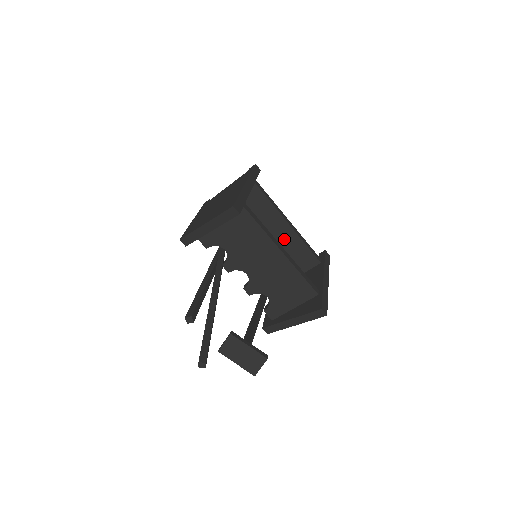
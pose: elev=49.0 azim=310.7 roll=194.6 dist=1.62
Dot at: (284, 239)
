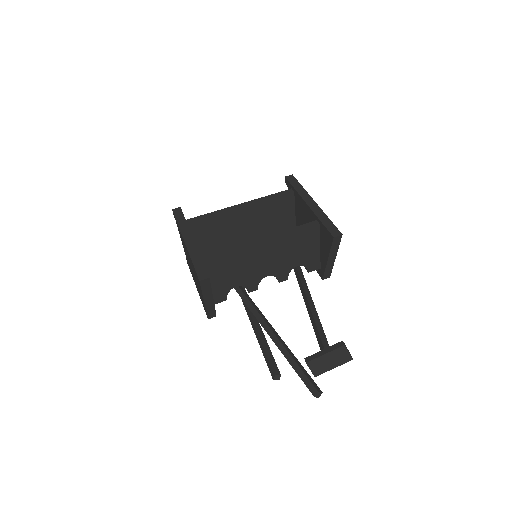
Dot at: (254, 216)
